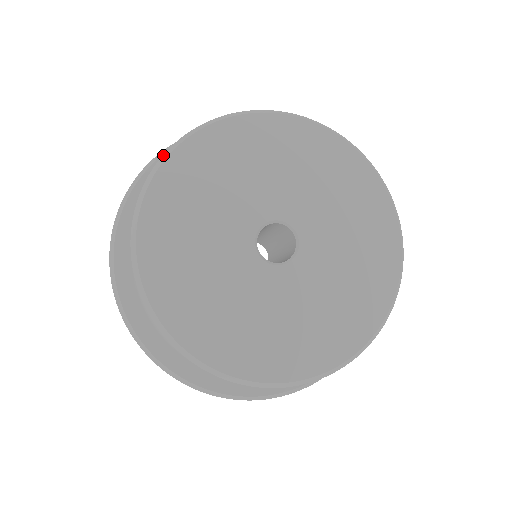
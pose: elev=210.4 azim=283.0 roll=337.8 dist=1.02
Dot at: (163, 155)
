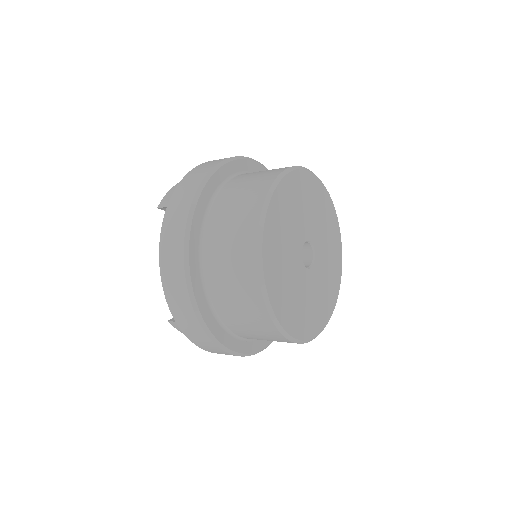
Dot at: (279, 175)
